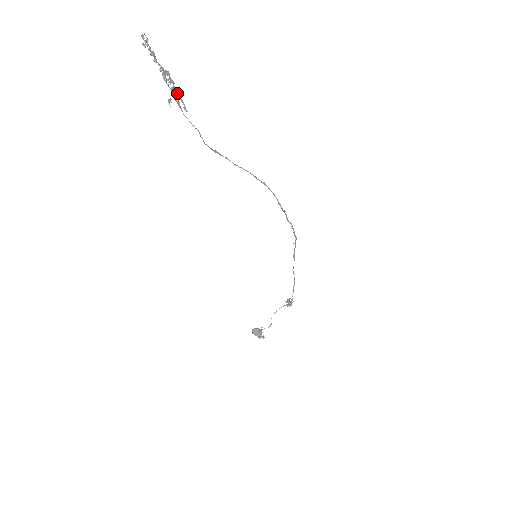
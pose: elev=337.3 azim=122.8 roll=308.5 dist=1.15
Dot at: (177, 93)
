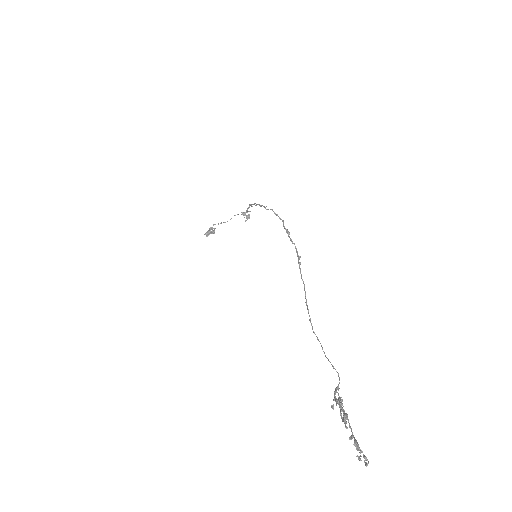
Dot at: (340, 401)
